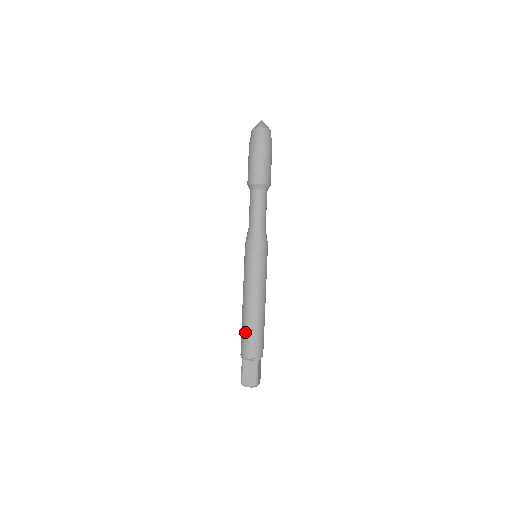
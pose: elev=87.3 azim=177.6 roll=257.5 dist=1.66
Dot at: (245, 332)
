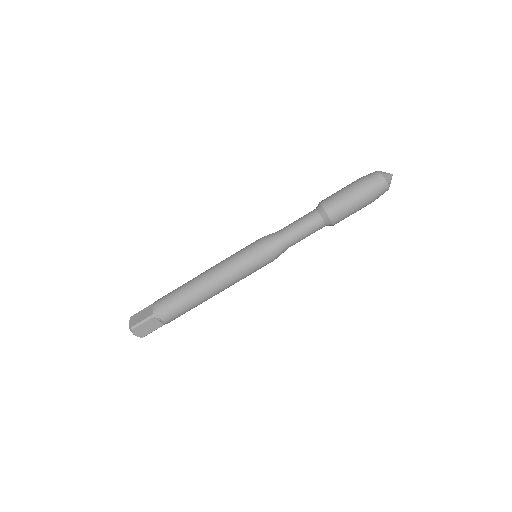
Dot at: (182, 303)
